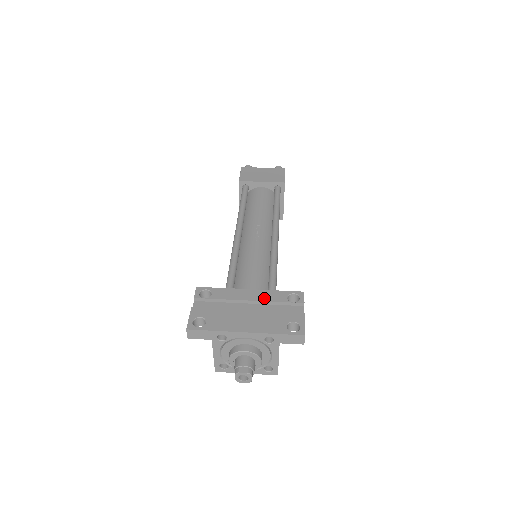
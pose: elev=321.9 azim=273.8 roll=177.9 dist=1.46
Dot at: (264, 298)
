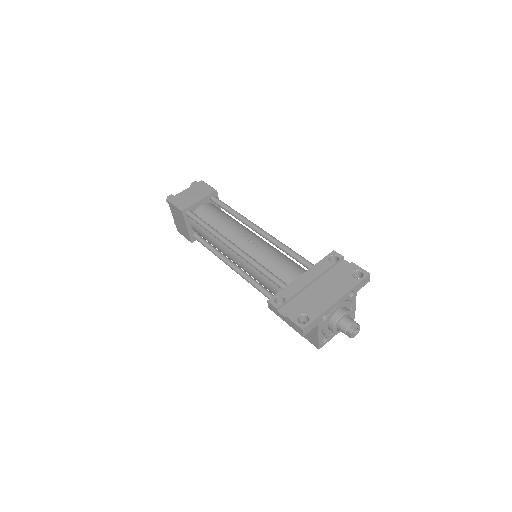
Dot at: (318, 272)
